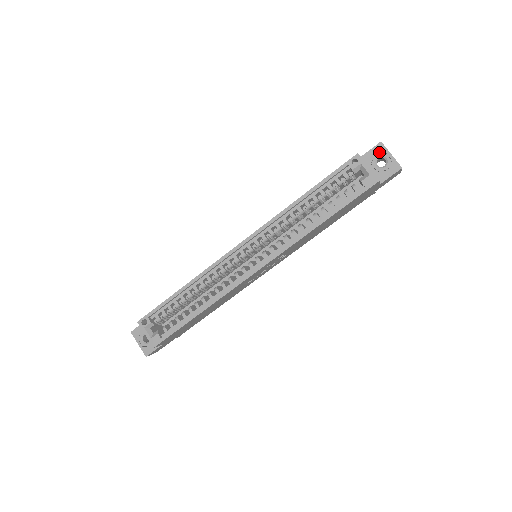
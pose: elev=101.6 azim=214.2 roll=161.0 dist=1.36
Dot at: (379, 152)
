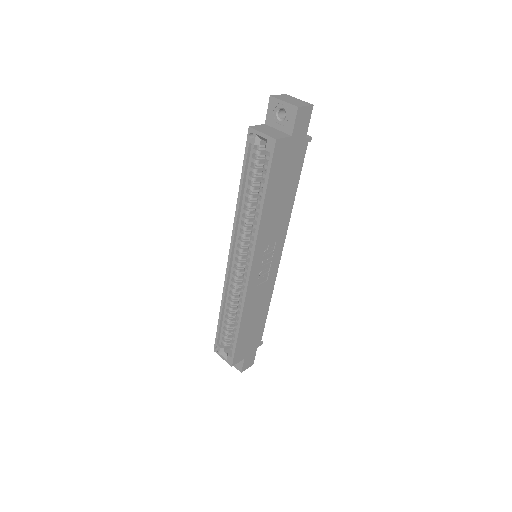
Dot at: (274, 107)
